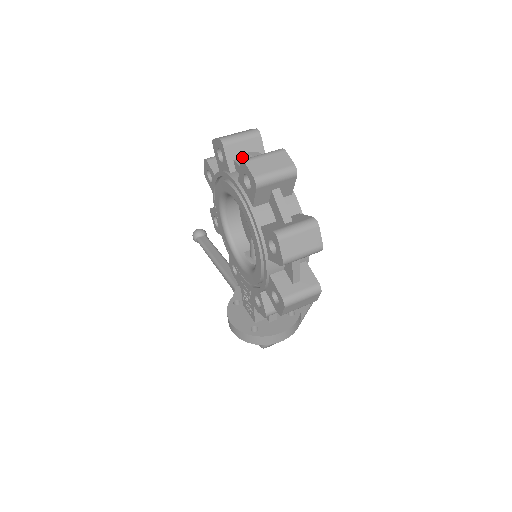
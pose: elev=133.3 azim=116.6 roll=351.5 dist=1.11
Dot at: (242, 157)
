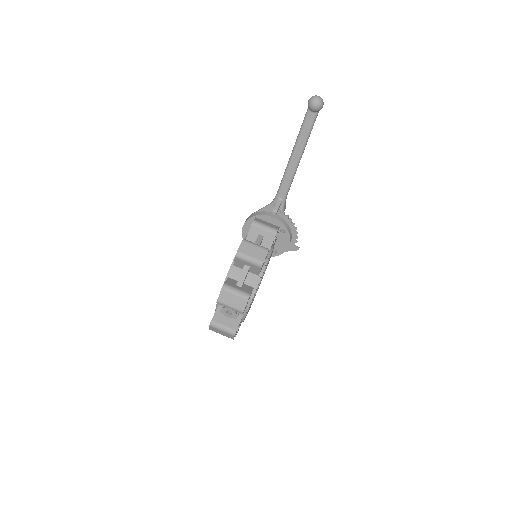
Dot at: (224, 309)
